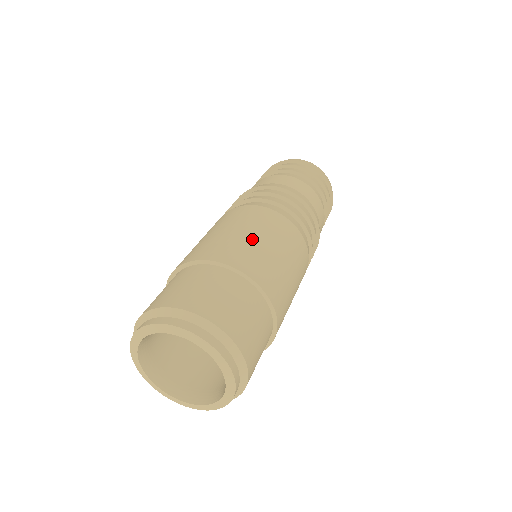
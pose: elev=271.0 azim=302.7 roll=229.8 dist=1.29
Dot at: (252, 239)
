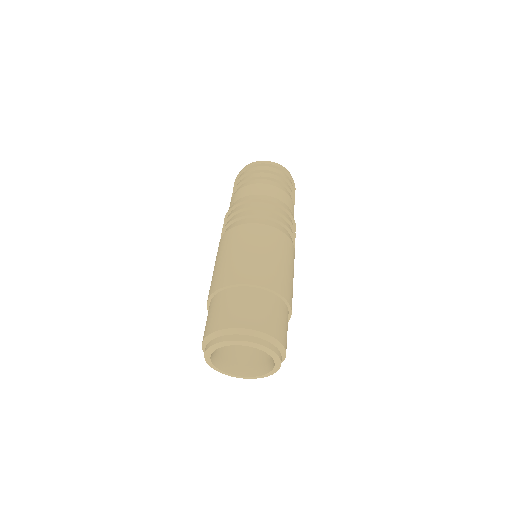
Dot at: (259, 257)
